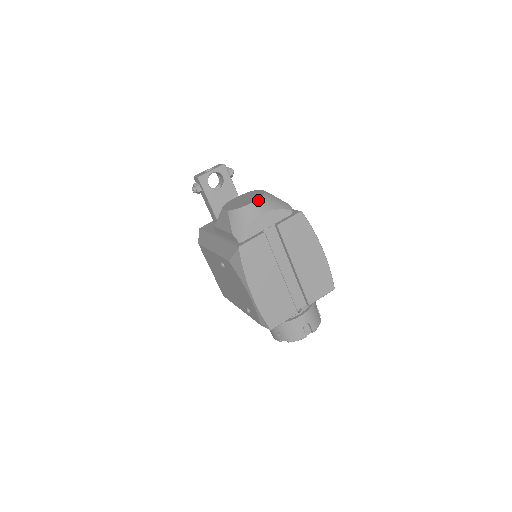
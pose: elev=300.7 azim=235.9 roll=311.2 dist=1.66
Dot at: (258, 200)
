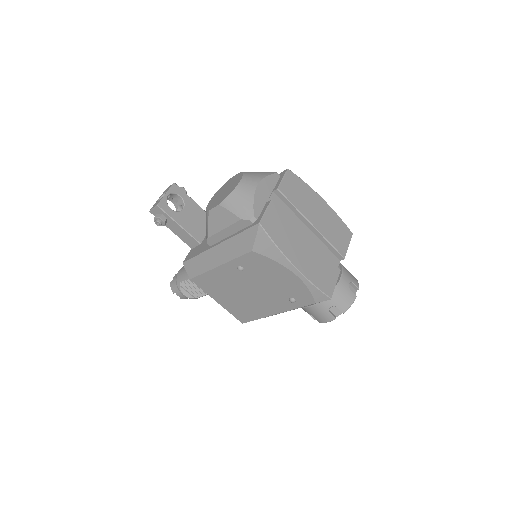
Dot at: (243, 177)
